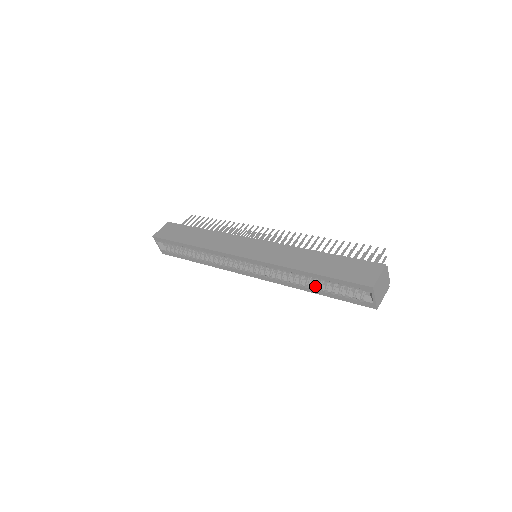
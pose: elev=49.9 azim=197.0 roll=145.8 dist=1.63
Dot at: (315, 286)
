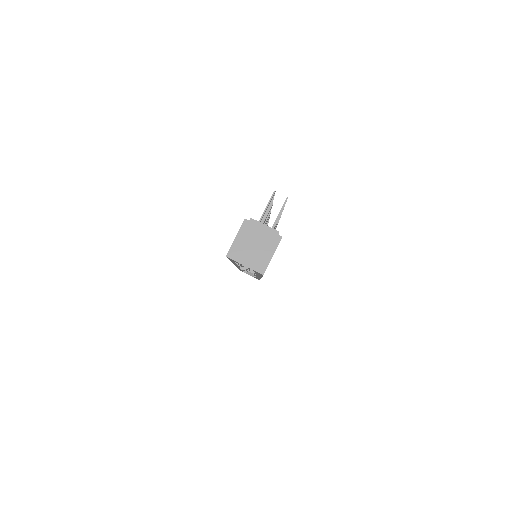
Dot at: occluded
